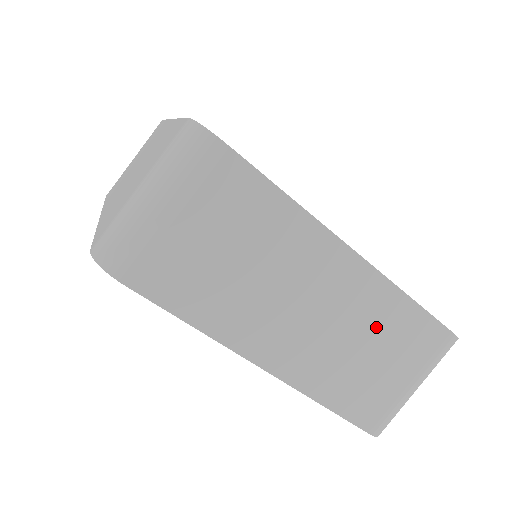
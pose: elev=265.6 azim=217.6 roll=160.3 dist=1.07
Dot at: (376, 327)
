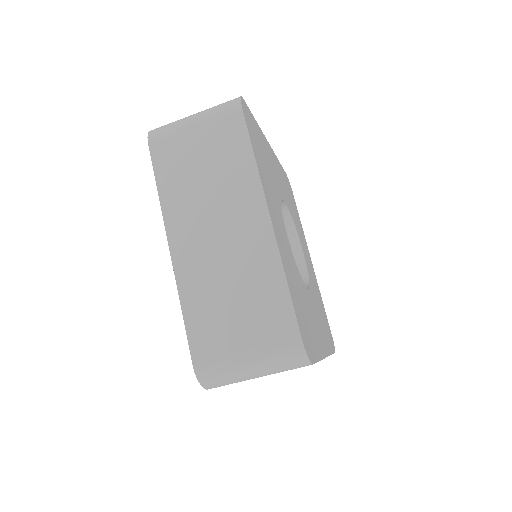
Dot at: occluded
